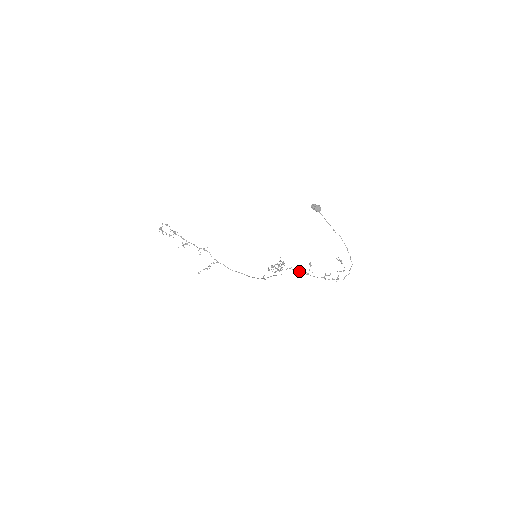
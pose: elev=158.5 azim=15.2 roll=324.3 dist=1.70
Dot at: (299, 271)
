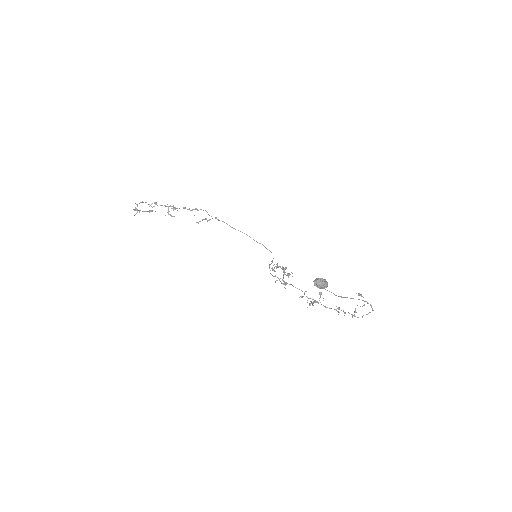
Dot at: occluded
